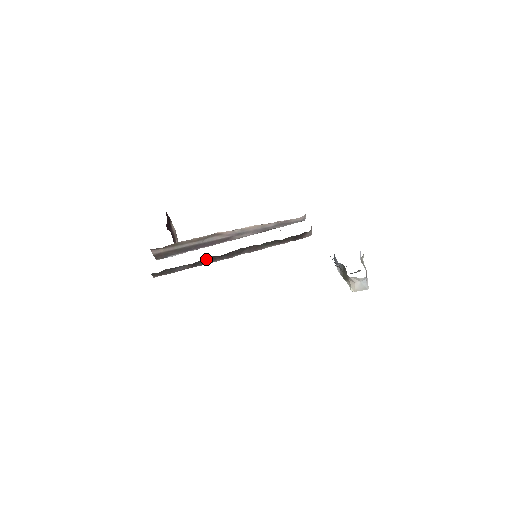
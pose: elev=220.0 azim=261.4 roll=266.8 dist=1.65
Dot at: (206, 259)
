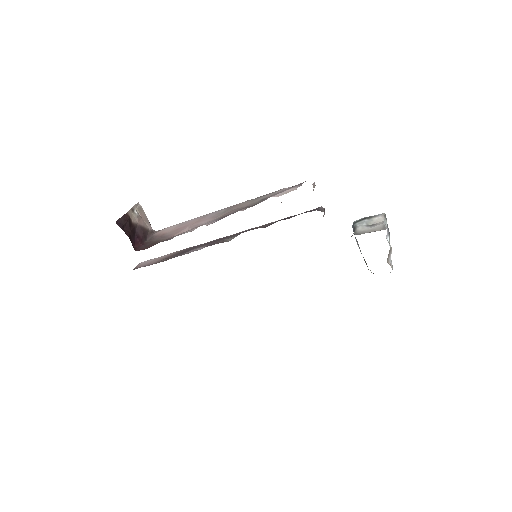
Dot at: occluded
